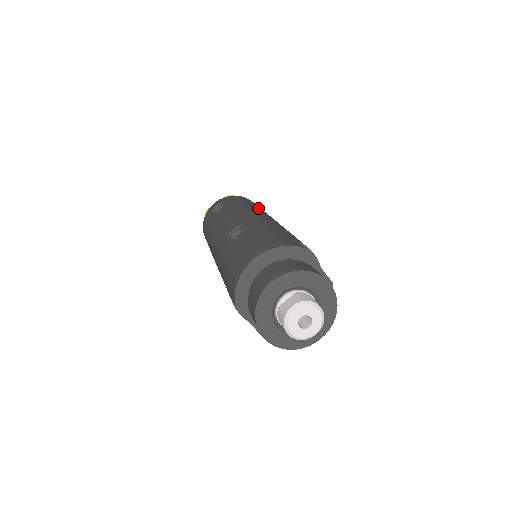
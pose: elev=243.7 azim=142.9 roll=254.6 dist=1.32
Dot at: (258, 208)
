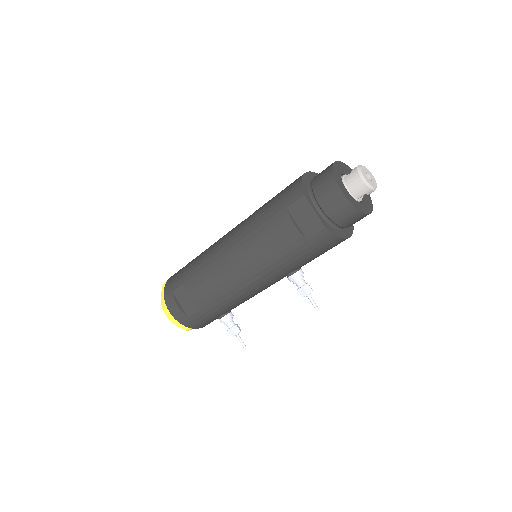
Dot at: occluded
